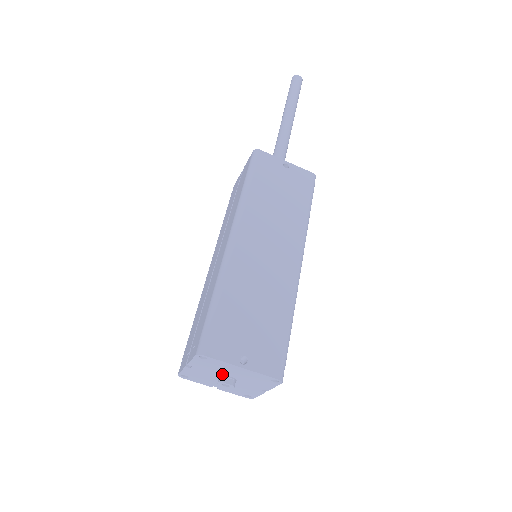
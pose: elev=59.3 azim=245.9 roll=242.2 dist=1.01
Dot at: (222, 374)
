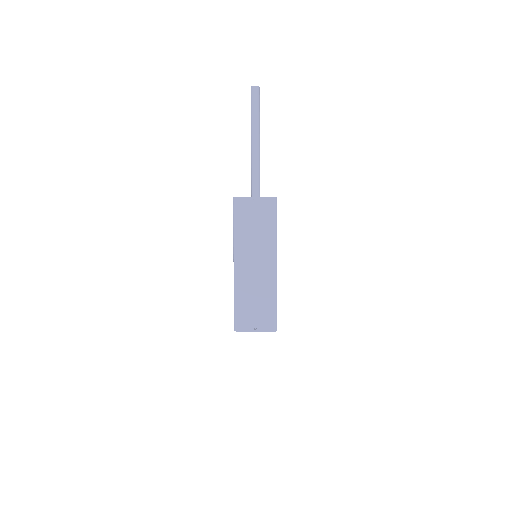
Dot at: occluded
